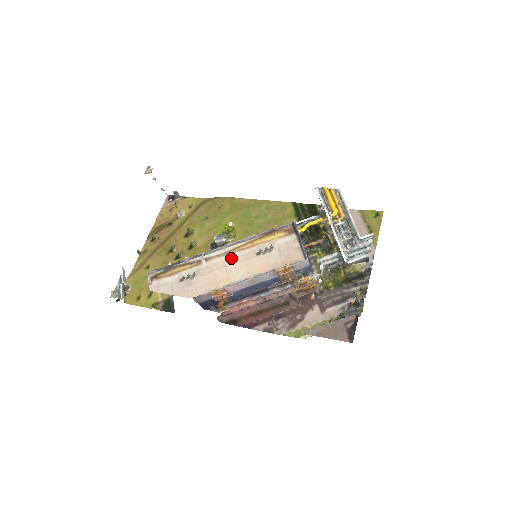
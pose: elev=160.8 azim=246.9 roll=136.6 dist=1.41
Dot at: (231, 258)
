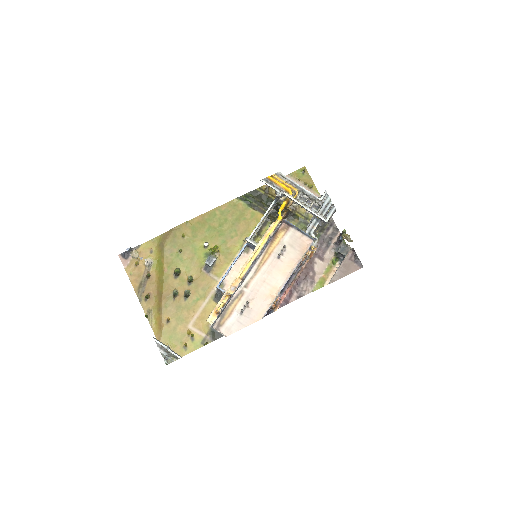
Dot at: (263, 273)
